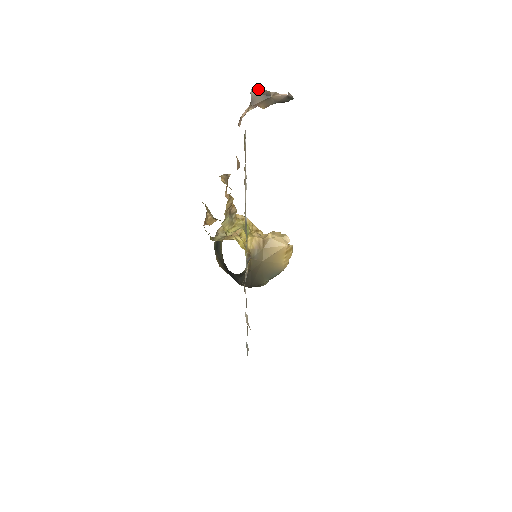
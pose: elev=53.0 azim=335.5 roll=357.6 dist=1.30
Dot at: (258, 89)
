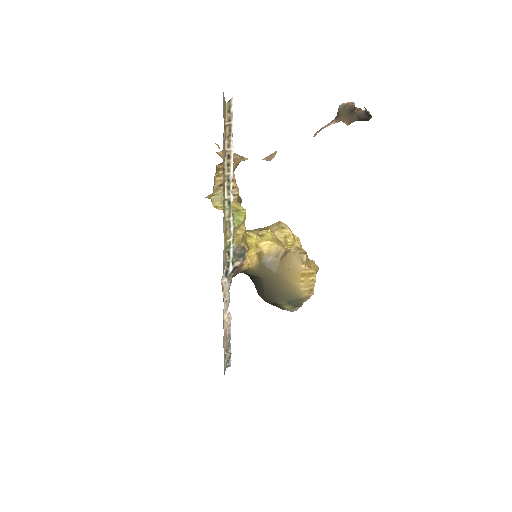
Dot at: (348, 104)
